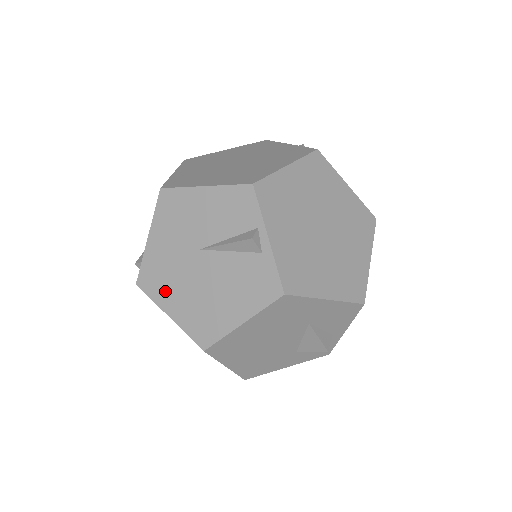
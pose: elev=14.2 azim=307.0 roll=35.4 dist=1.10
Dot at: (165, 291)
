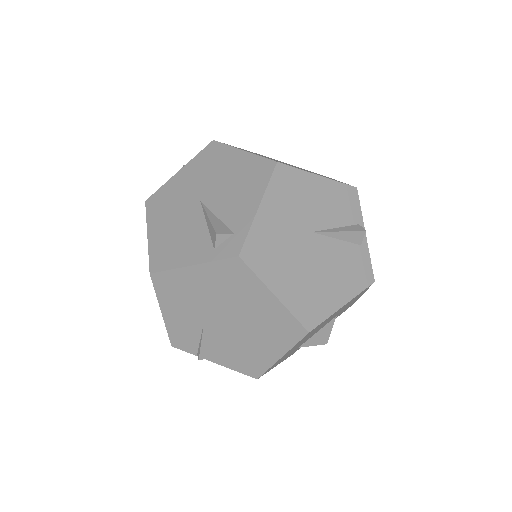
Dot at: (274, 268)
